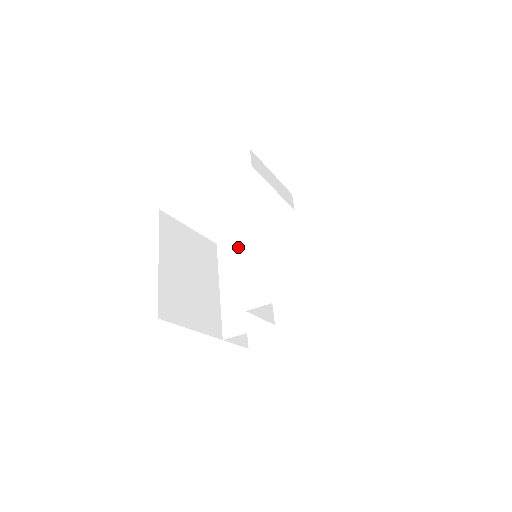
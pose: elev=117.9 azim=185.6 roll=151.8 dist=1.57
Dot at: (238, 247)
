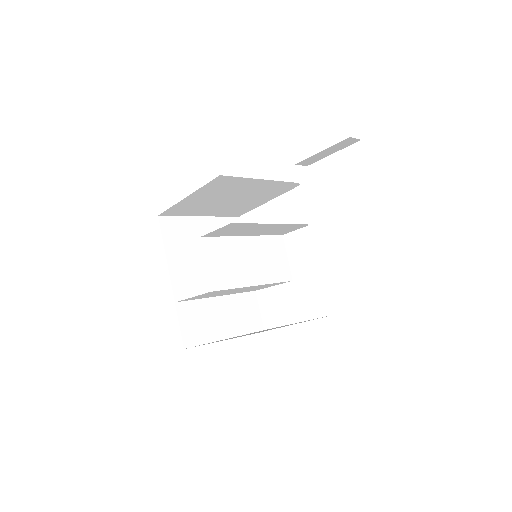
Dot at: (263, 287)
